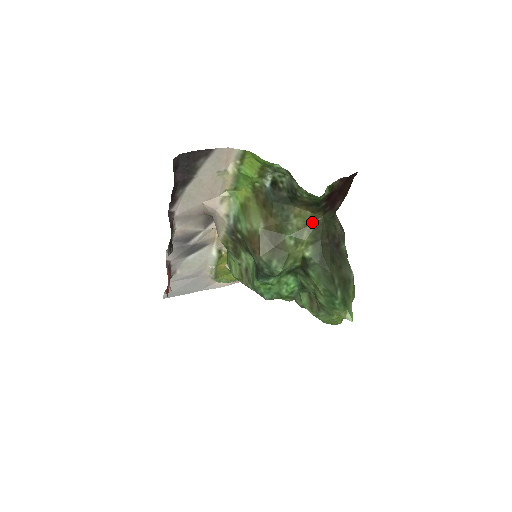
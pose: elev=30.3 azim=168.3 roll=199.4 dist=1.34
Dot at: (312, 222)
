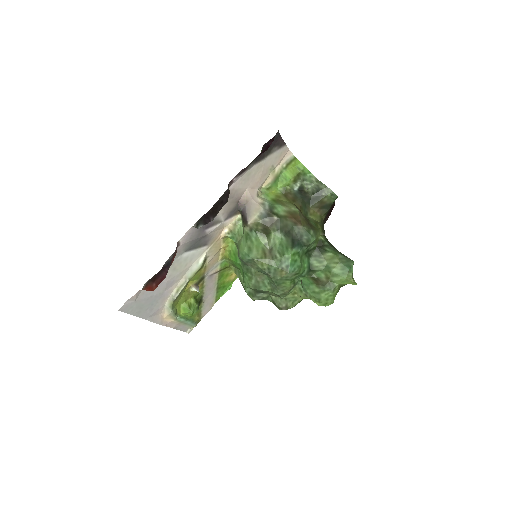
Dot at: (320, 221)
